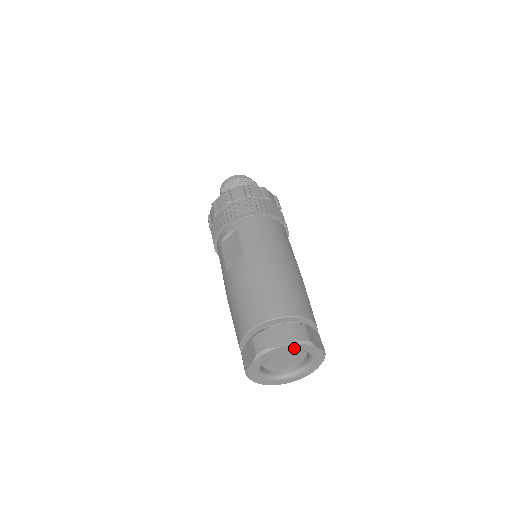
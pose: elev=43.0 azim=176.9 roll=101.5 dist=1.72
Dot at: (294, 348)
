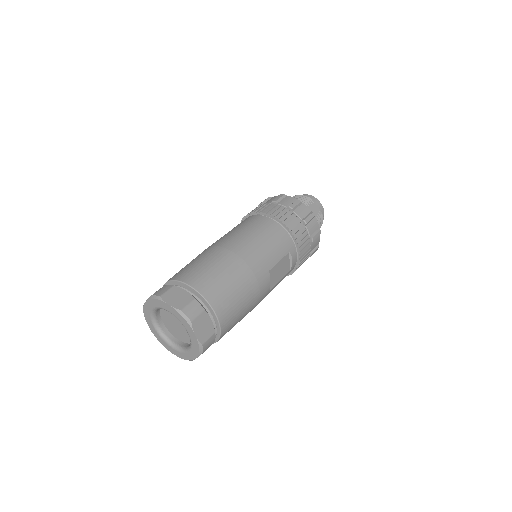
Dot at: (154, 304)
